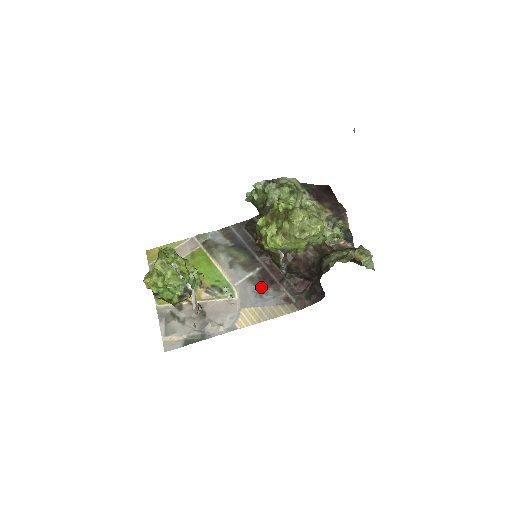
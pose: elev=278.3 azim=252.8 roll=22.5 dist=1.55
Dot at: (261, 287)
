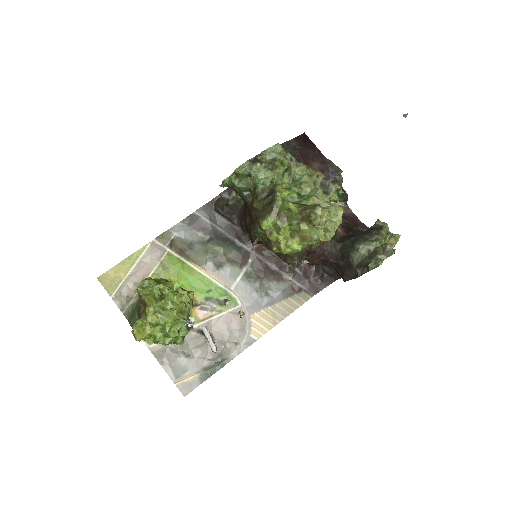
Dot at: (262, 282)
